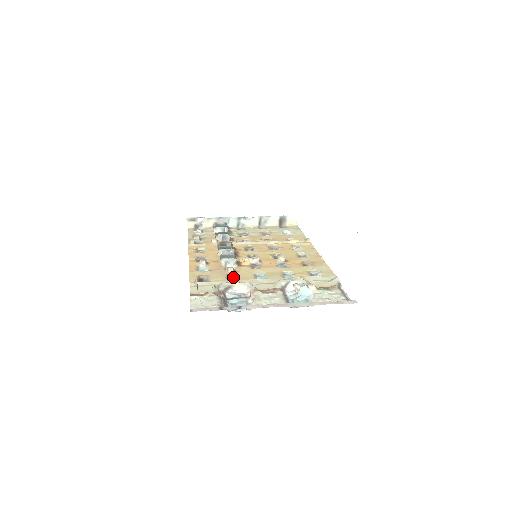
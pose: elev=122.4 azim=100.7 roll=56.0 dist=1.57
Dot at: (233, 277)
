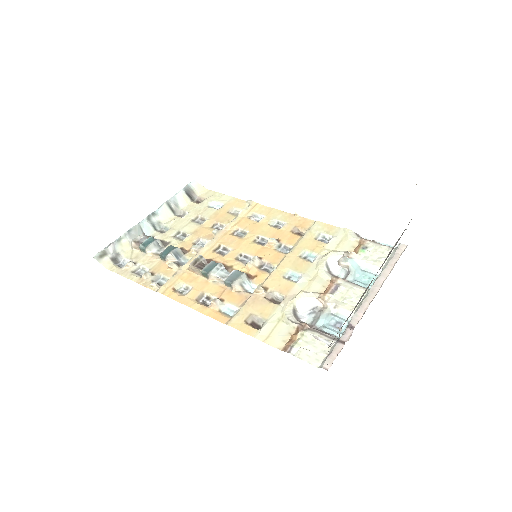
Dot at: (273, 296)
